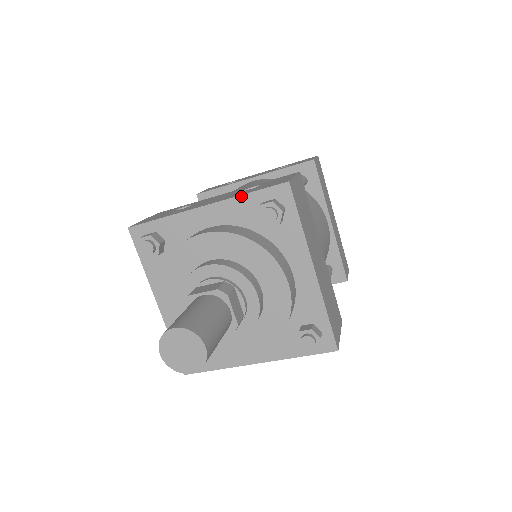
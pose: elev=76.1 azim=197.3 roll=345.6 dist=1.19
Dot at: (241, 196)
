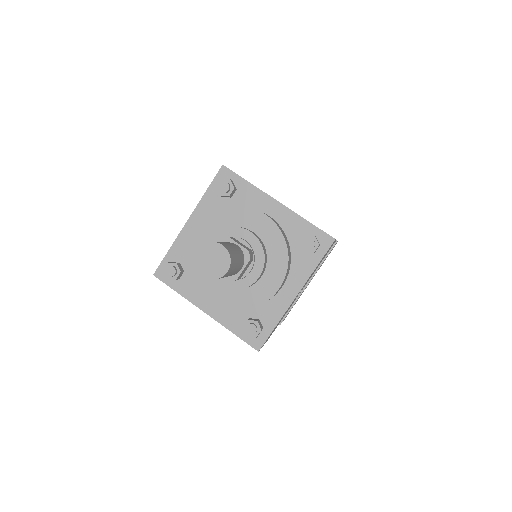
Dot at: (204, 196)
